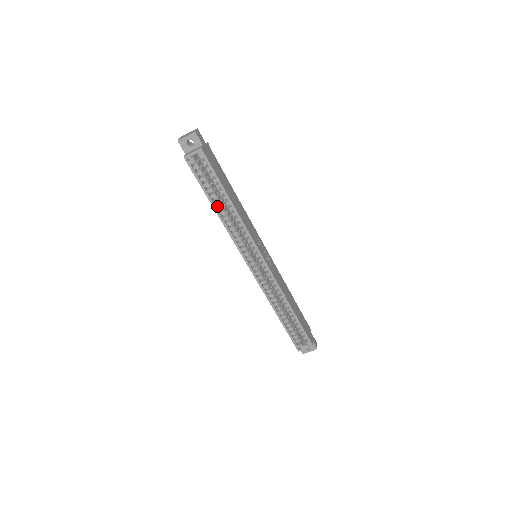
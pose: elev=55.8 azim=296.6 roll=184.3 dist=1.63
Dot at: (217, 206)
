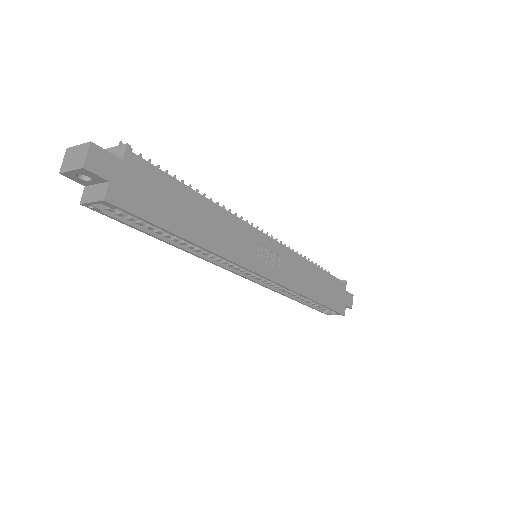
Dot at: (171, 239)
